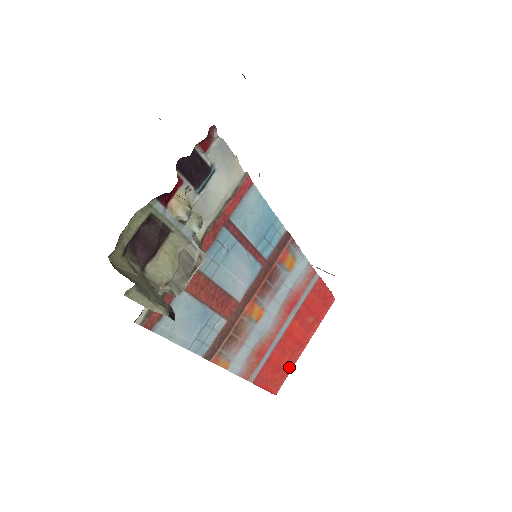
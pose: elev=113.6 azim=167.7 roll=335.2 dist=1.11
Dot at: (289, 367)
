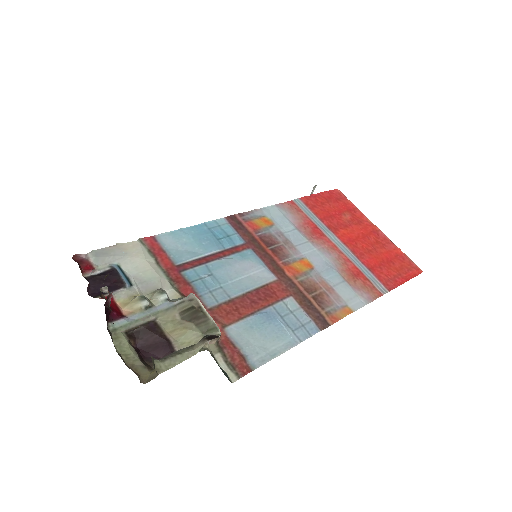
Dot at: (394, 250)
